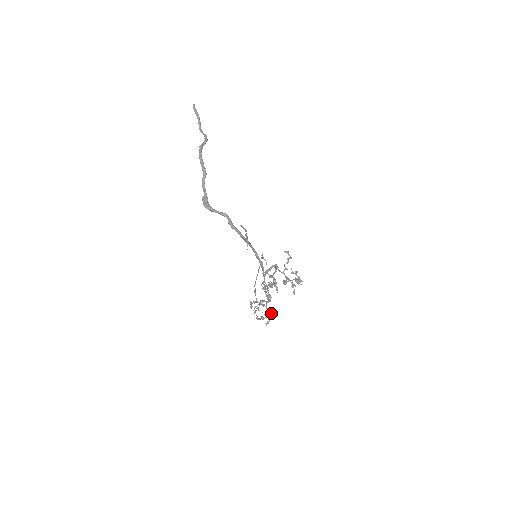
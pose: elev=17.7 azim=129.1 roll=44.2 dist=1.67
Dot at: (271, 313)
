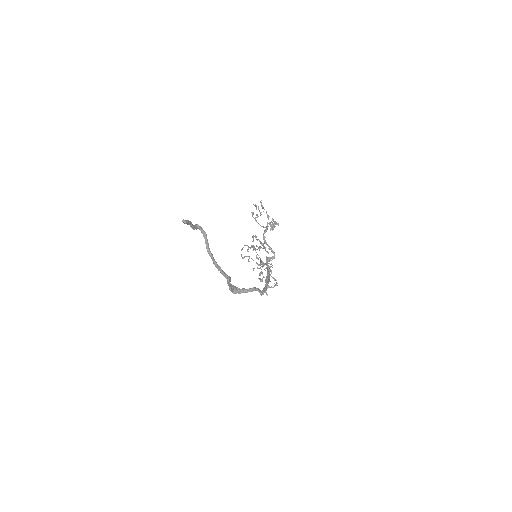
Dot at: occluded
